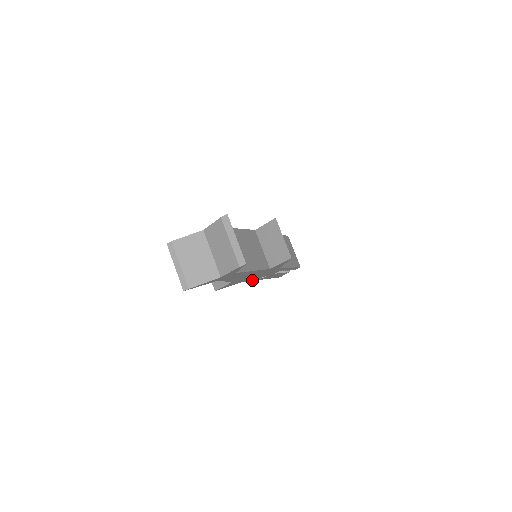
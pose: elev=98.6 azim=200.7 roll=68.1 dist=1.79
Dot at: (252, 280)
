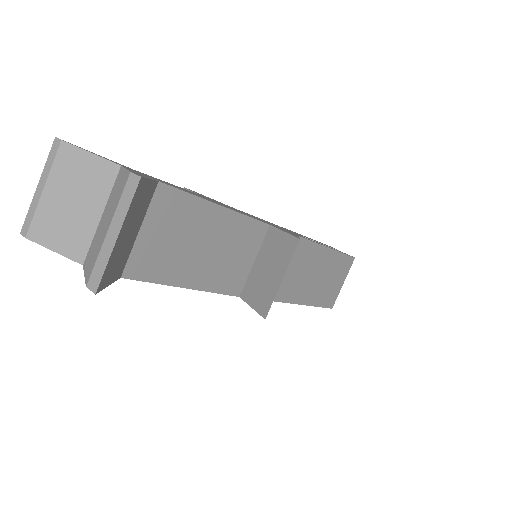
Dot at: occluded
